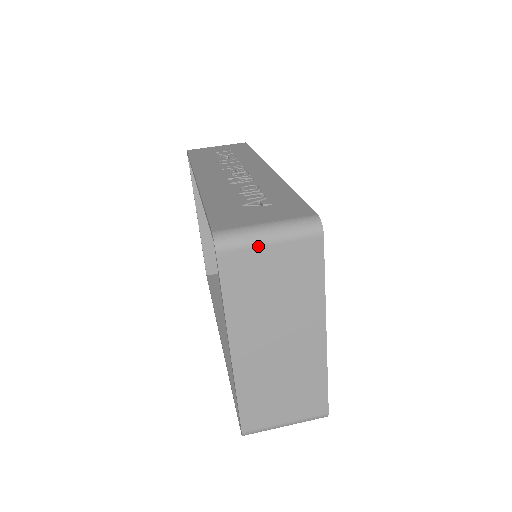
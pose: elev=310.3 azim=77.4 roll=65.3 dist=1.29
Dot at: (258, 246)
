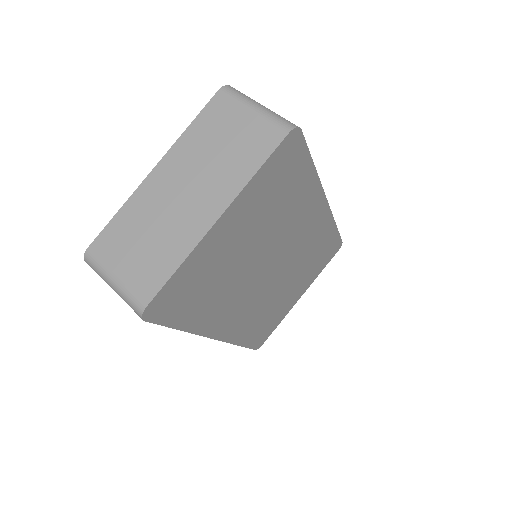
Dot at: (244, 106)
